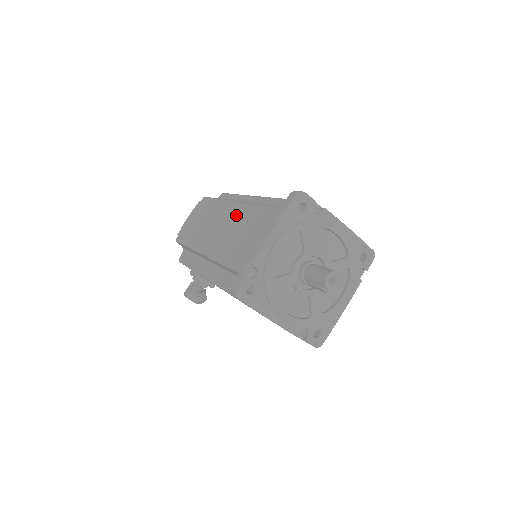
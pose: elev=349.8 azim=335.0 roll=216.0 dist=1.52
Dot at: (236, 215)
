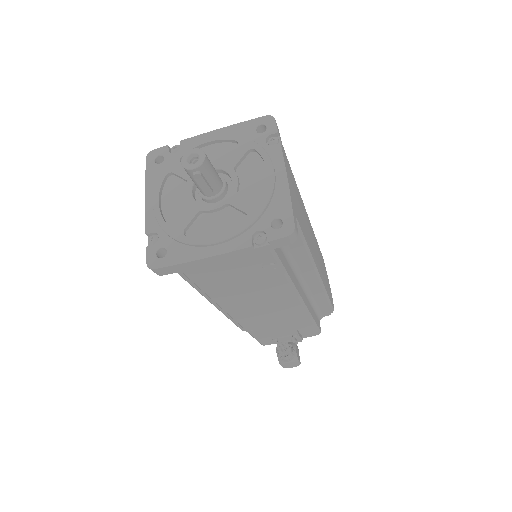
Dot at: occluded
